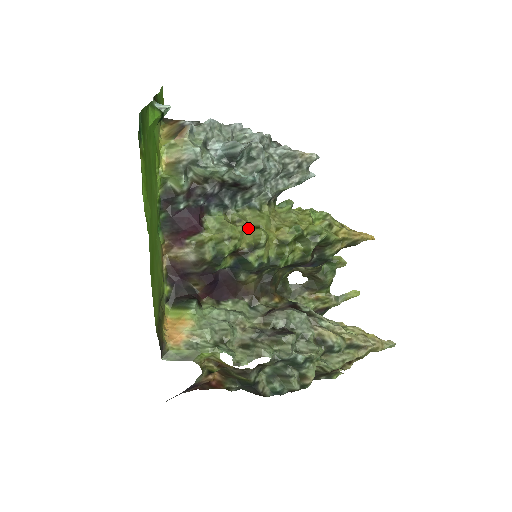
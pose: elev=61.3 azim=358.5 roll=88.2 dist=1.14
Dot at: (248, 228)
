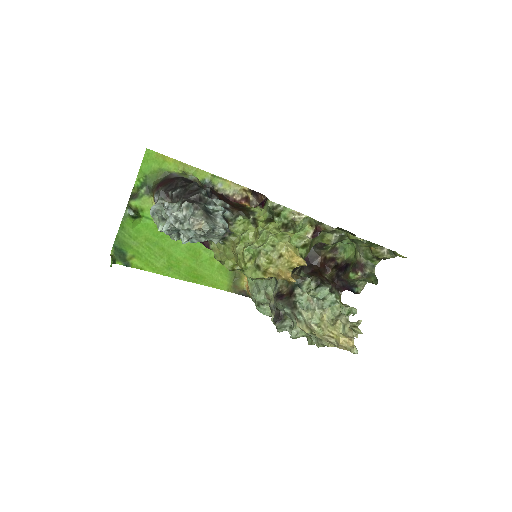
Dot at: occluded
